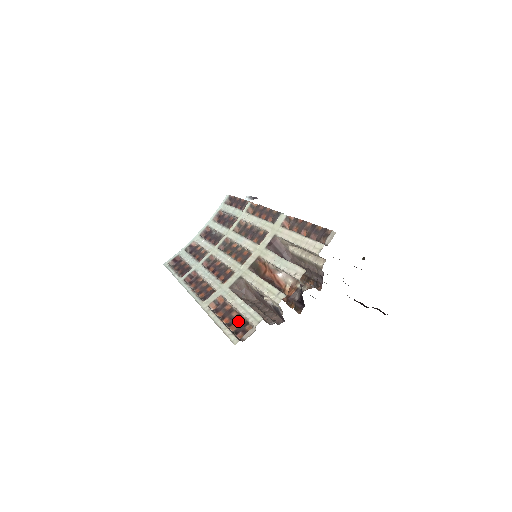
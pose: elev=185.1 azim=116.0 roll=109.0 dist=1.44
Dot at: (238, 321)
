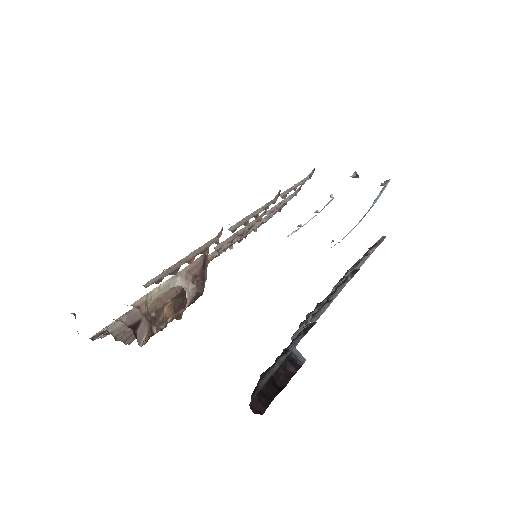
Dot at: occluded
